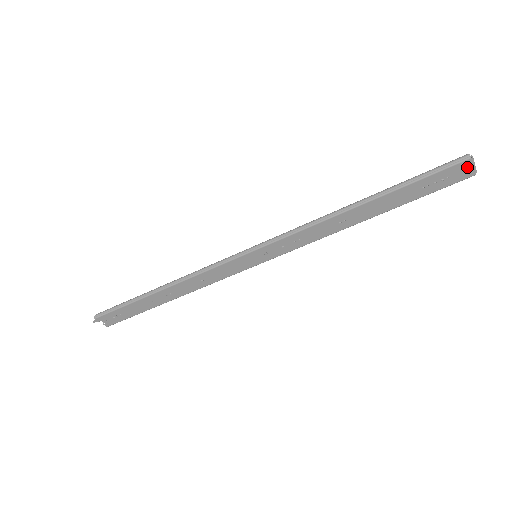
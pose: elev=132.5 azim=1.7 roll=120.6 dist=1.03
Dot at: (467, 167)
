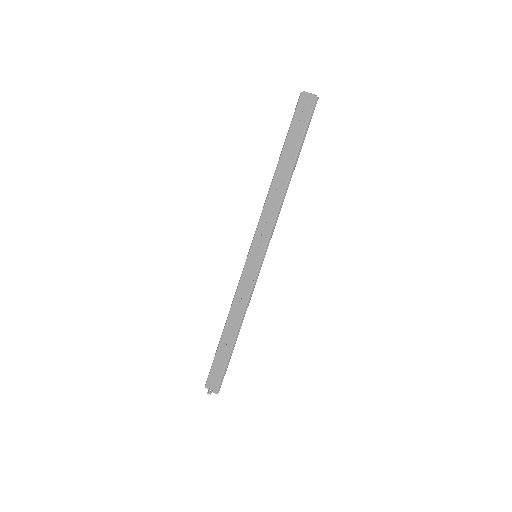
Dot at: (306, 98)
